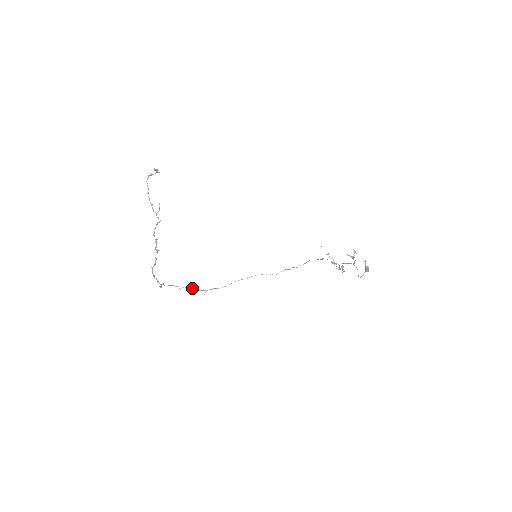
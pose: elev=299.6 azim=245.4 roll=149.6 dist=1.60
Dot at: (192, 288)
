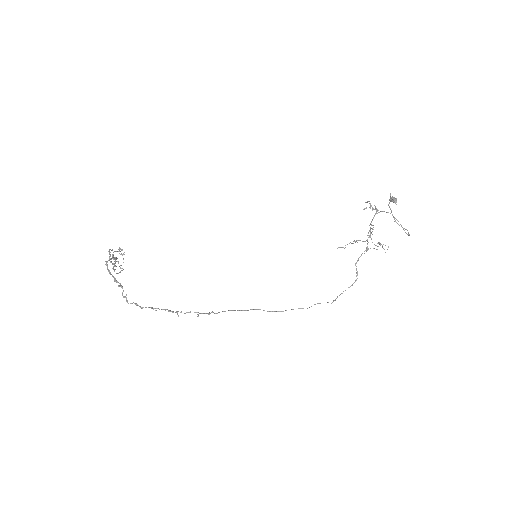
Dot at: (175, 312)
